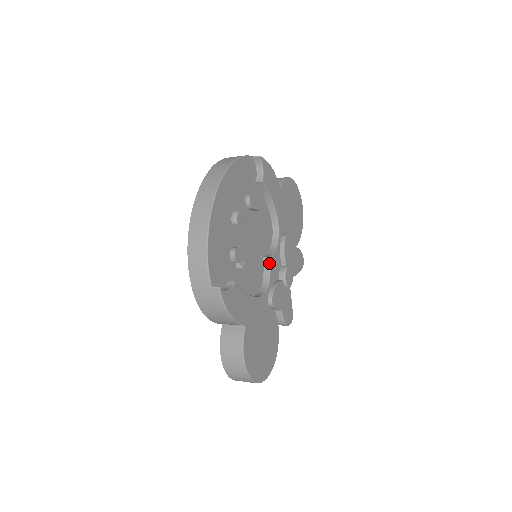
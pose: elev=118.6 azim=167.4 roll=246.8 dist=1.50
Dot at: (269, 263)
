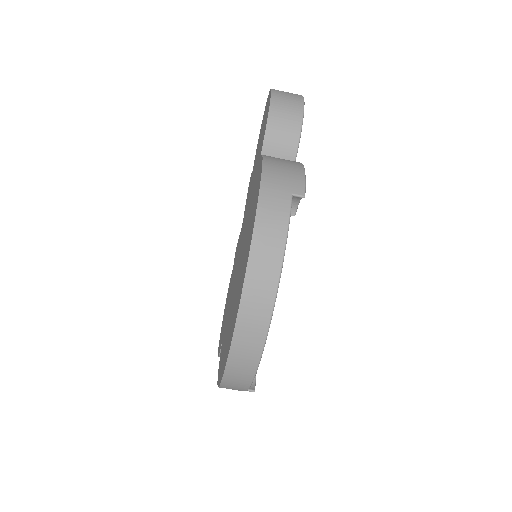
Dot at: occluded
